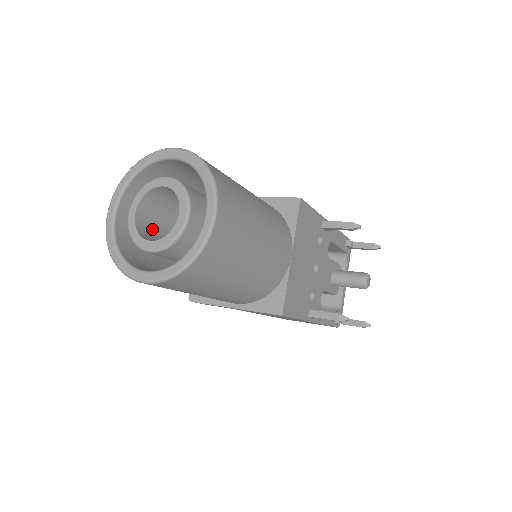
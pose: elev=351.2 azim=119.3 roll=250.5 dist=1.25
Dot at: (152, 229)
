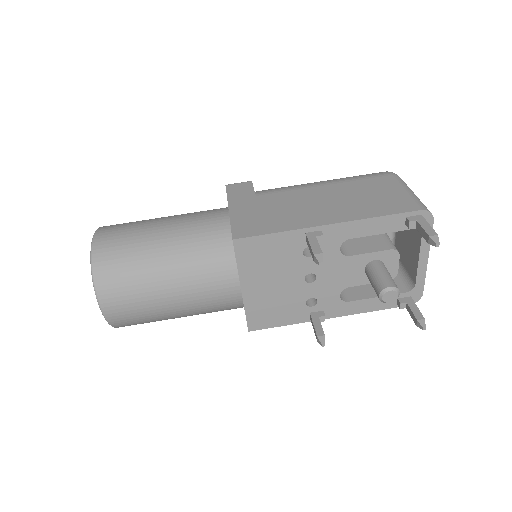
Dot at: occluded
